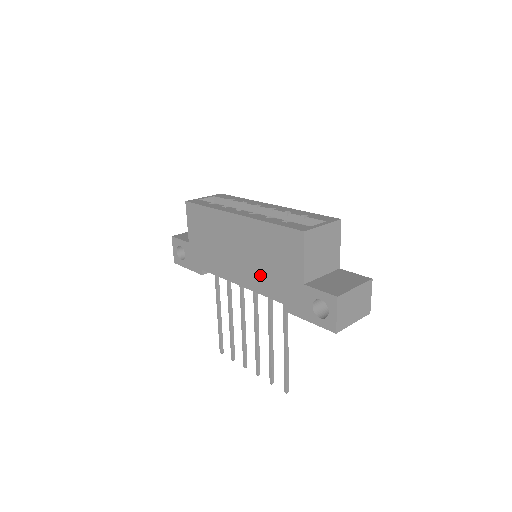
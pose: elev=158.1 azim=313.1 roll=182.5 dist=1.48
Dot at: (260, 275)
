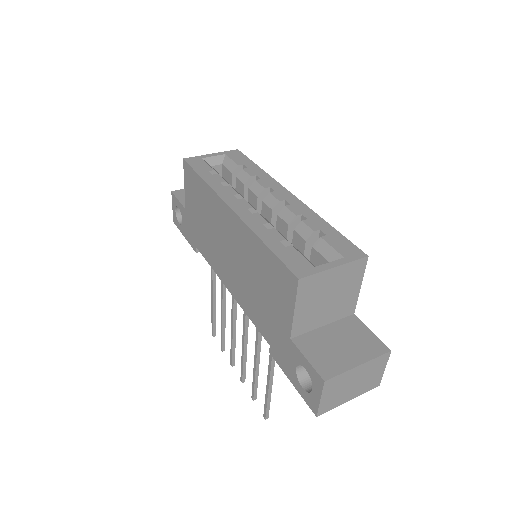
Dot at: (247, 294)
